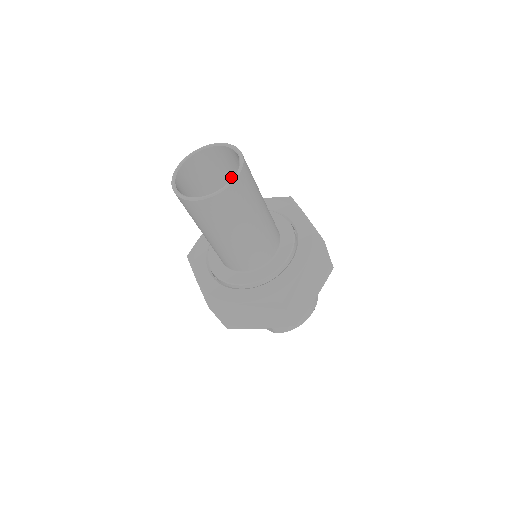
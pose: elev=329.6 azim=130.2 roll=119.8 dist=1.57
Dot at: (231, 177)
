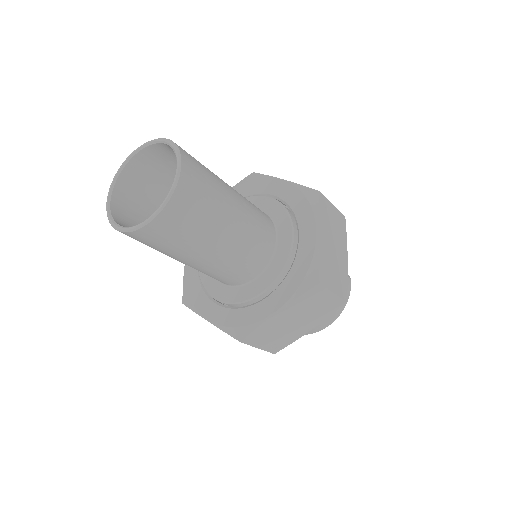
Dot at: occluded
